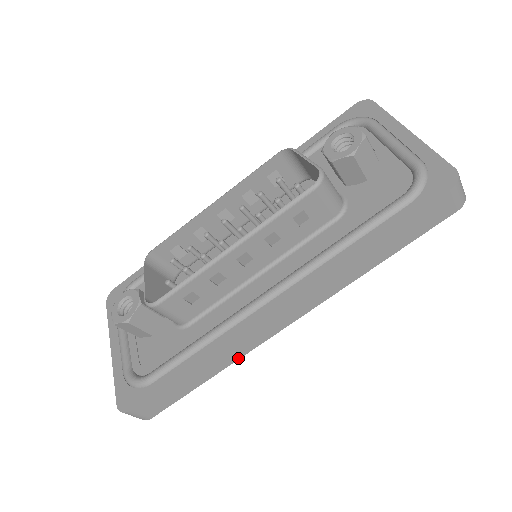
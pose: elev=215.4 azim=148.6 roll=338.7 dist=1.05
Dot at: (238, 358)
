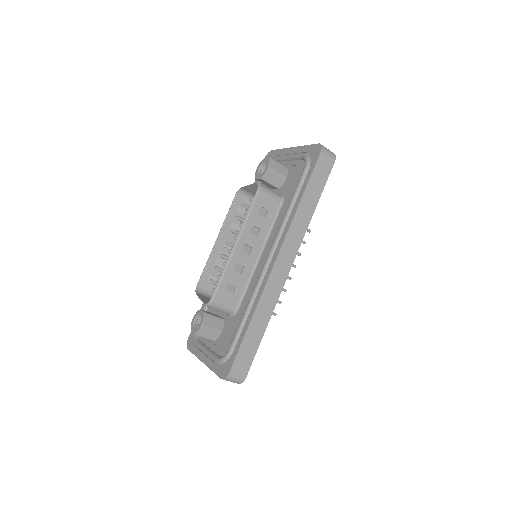
Dot at: (274, 306)
